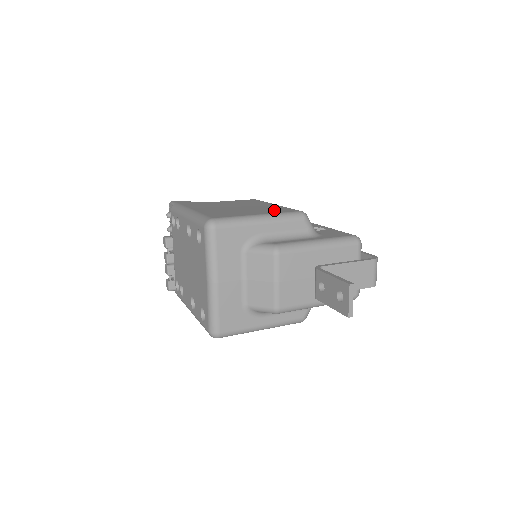
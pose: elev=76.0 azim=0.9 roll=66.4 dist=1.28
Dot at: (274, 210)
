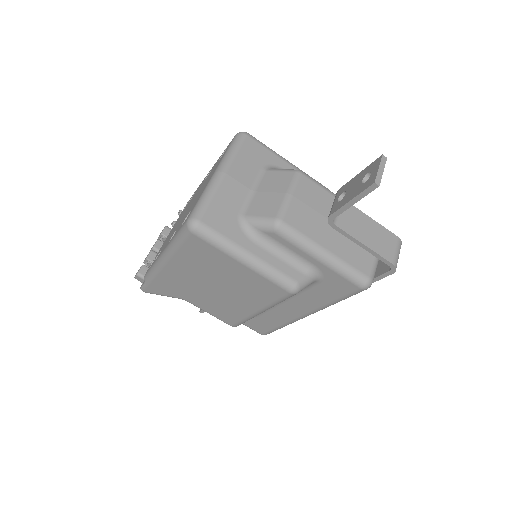
Dot at: occluded
